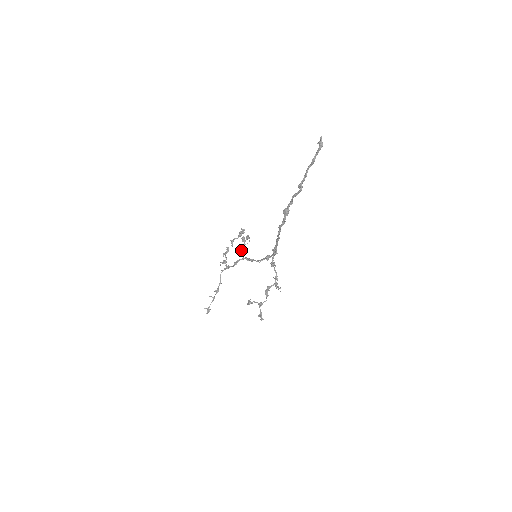
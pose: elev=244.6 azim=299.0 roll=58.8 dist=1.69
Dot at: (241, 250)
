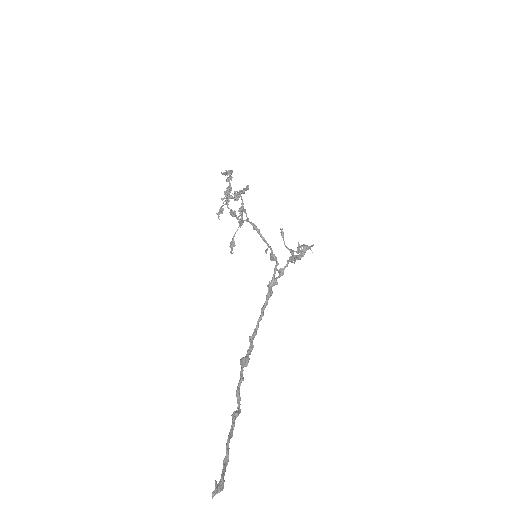
Dot at: (239, 213)
